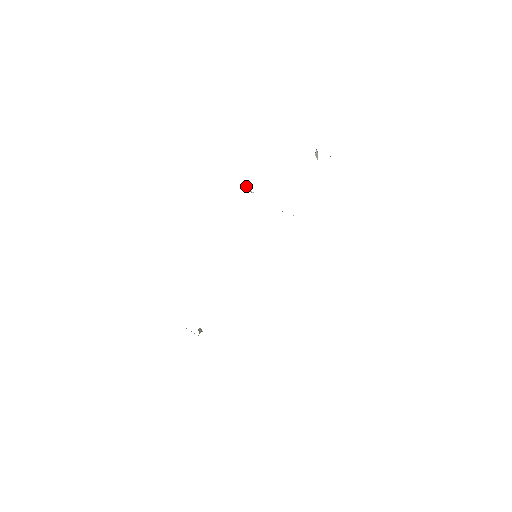
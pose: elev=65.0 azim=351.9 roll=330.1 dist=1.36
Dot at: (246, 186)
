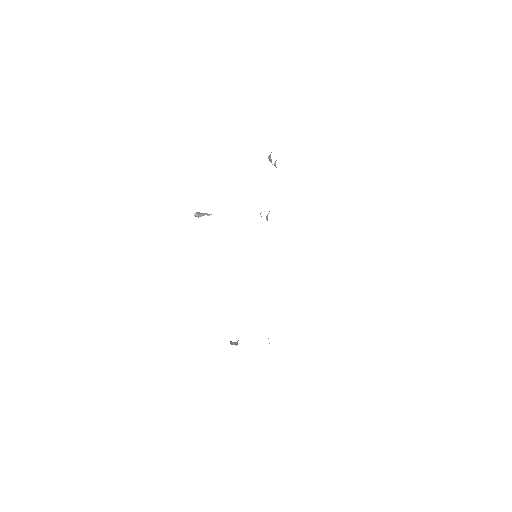
Dot at: (199, 213)
